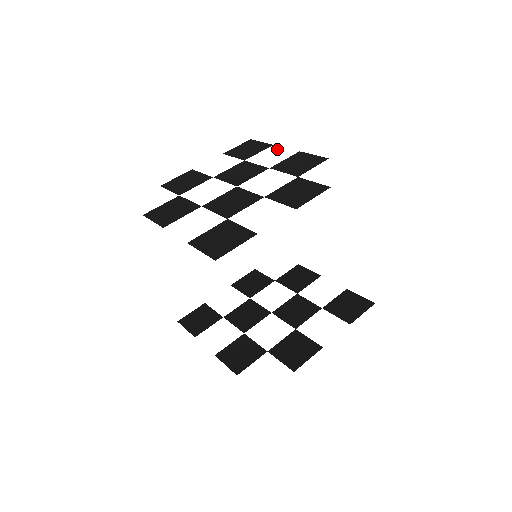
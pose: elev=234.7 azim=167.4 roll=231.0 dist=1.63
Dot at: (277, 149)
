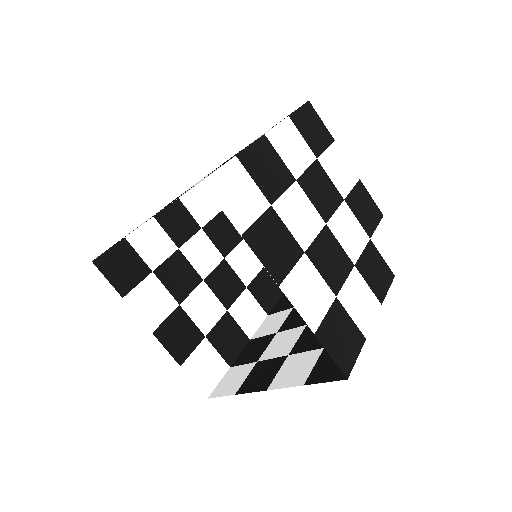
Dot at: (341, 156)
